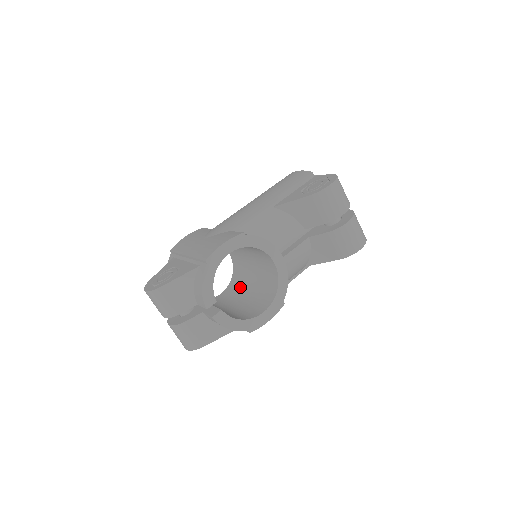
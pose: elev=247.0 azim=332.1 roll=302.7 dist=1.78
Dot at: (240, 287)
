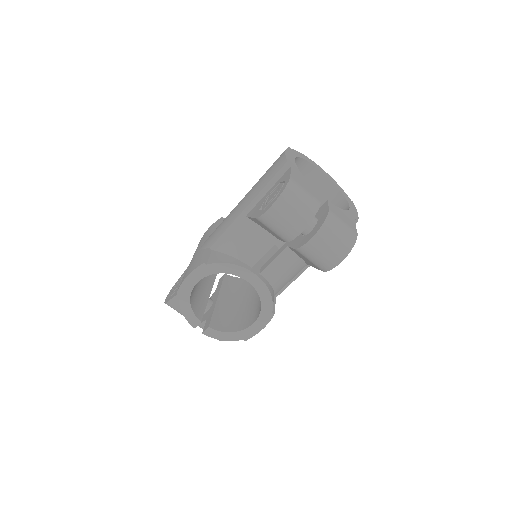
Dot at: occluded
